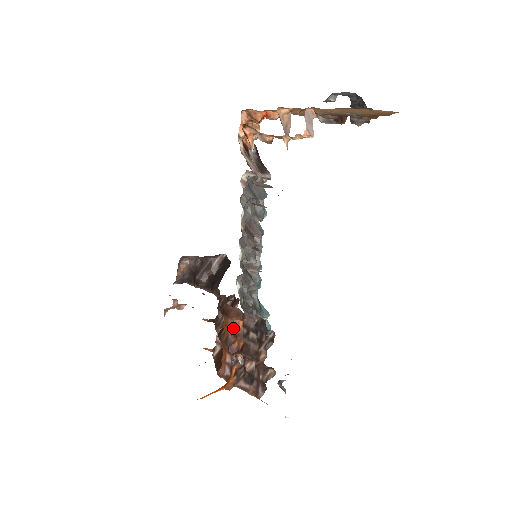
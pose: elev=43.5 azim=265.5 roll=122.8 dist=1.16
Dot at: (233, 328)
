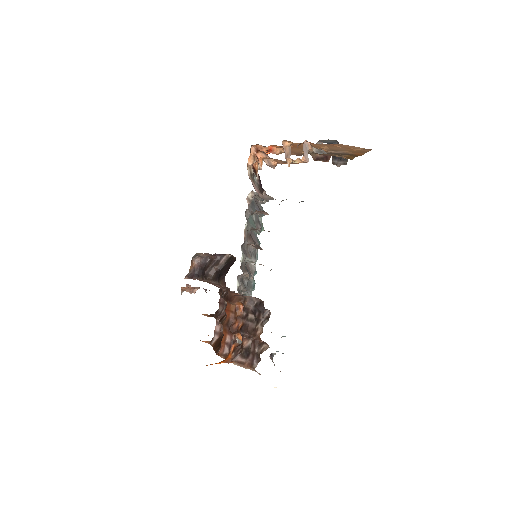
Dot at: (235, 311)
